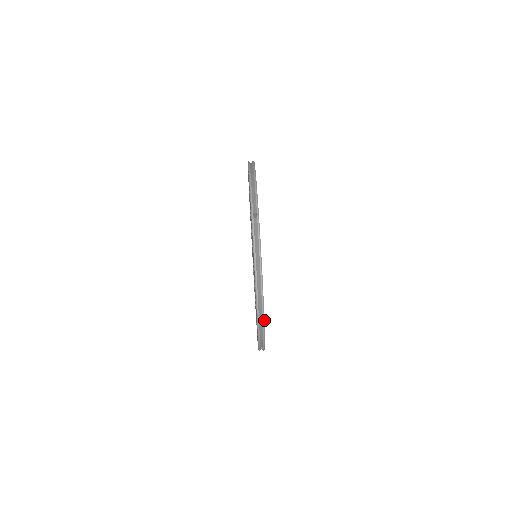
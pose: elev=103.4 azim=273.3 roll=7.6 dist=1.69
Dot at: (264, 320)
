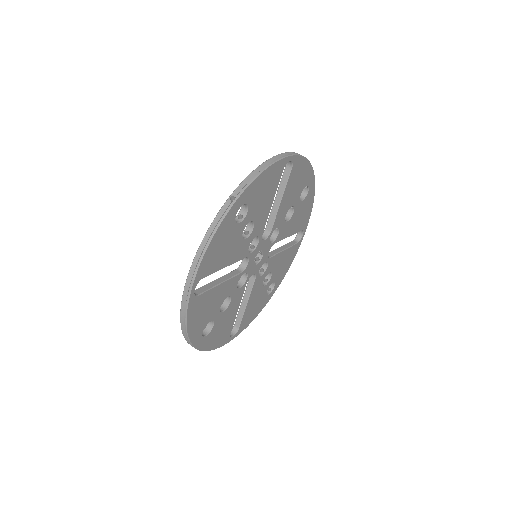
Dot at: (187, 312)
